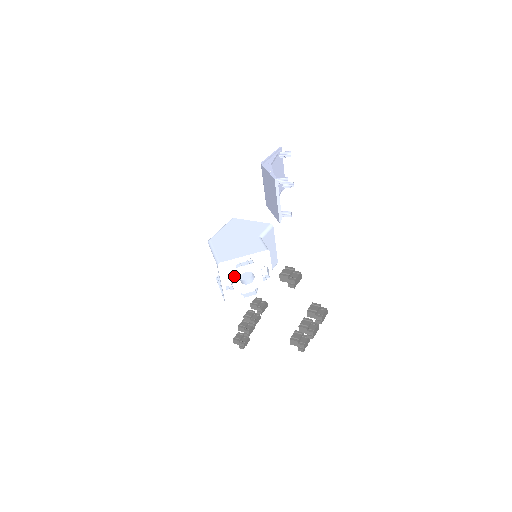
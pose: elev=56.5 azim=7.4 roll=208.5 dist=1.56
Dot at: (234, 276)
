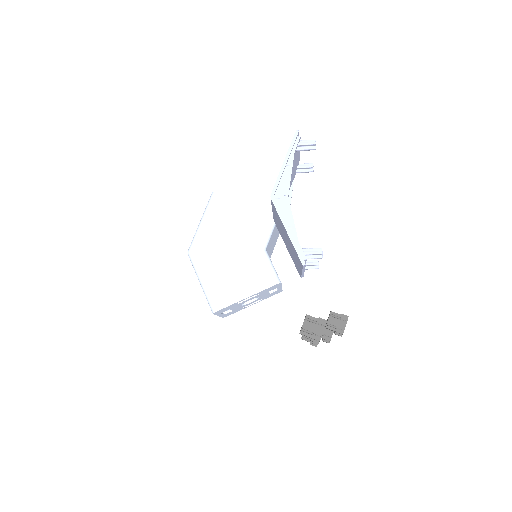
Dot at: (234, 307)
